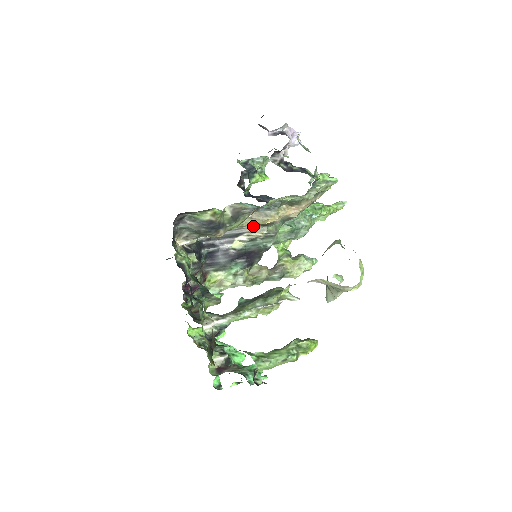
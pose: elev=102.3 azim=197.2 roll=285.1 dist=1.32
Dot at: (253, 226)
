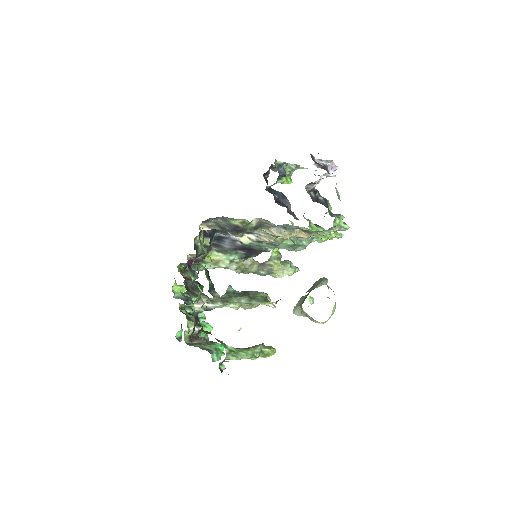
Dot at: (265, 232)
